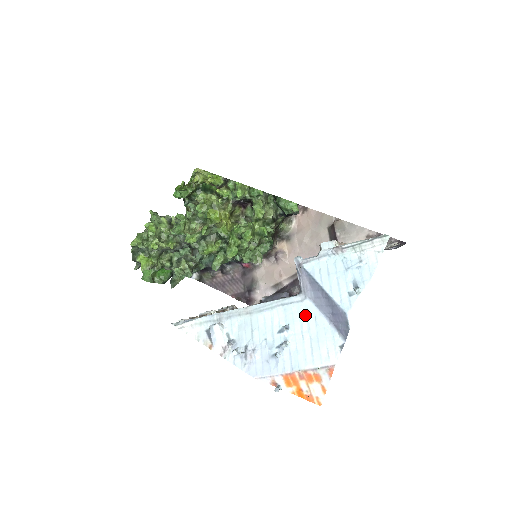
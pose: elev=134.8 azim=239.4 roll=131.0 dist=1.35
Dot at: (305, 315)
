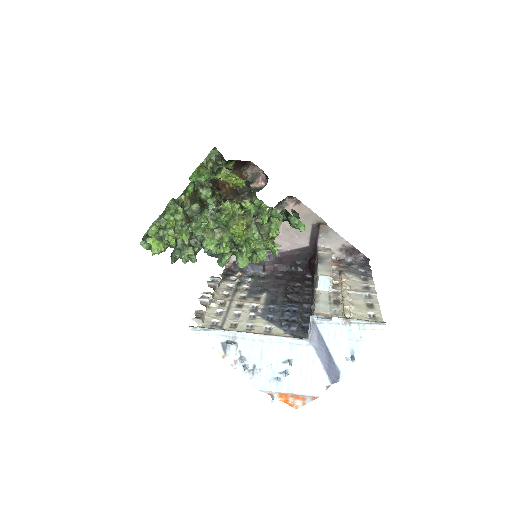
Dot at: (306, 356)
